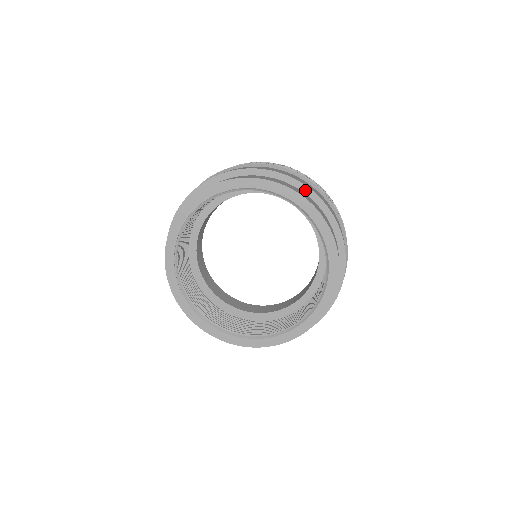
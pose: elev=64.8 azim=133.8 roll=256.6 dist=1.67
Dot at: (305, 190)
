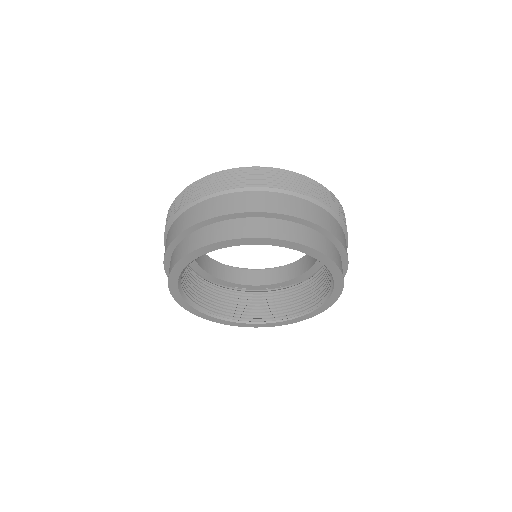
Dot at: (344, 264)
